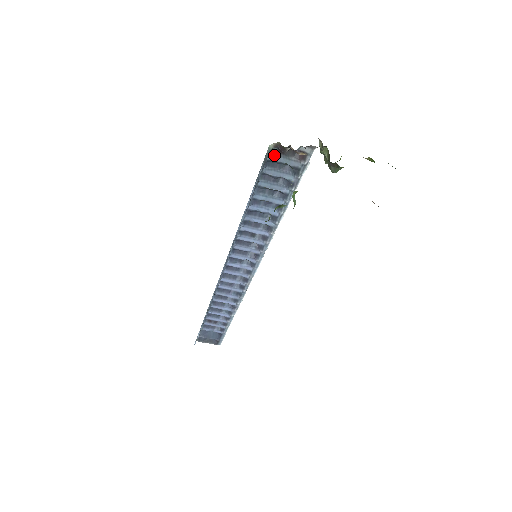
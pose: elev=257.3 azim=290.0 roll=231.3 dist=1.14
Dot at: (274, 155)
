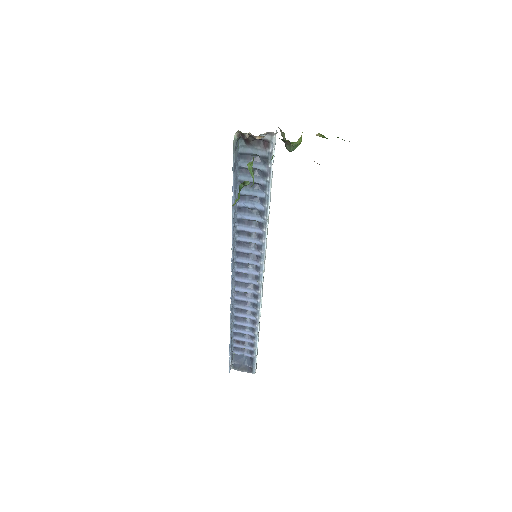
Dot at: (243, 147)
